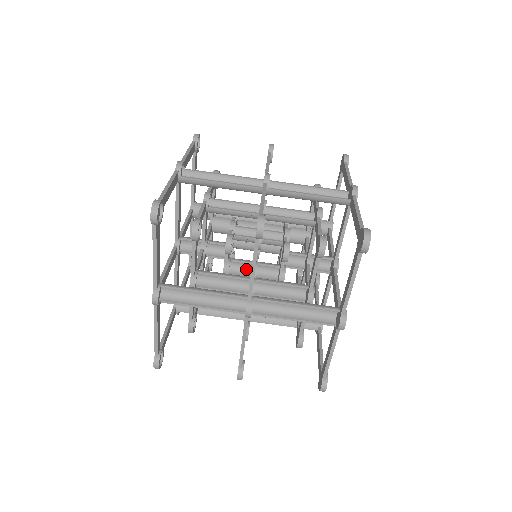
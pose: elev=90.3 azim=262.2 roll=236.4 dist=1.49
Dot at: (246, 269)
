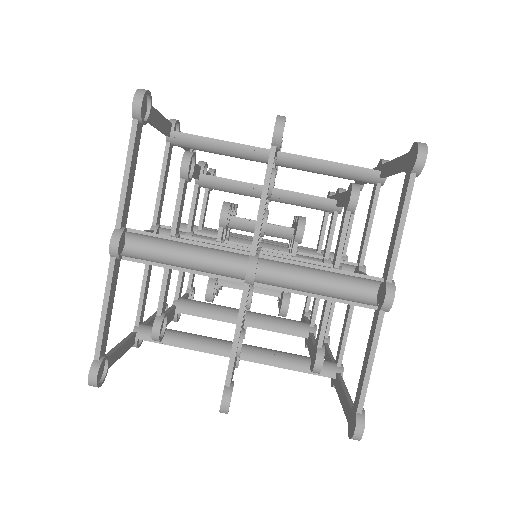
Dot at: occluded
